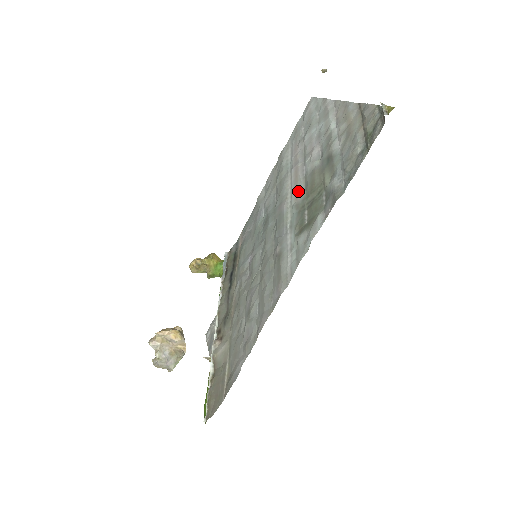
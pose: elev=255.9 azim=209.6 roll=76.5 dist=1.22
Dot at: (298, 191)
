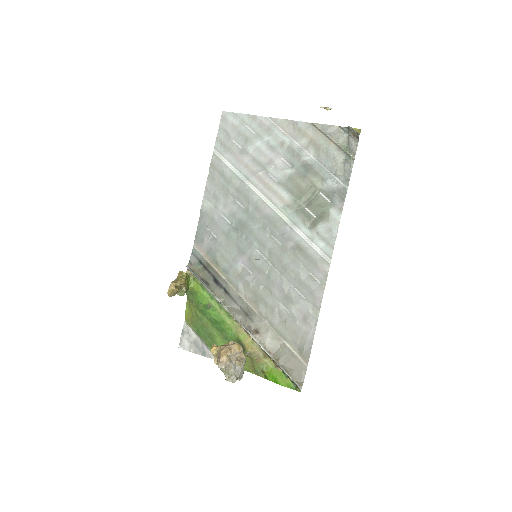
Dot at: (280, 195)
